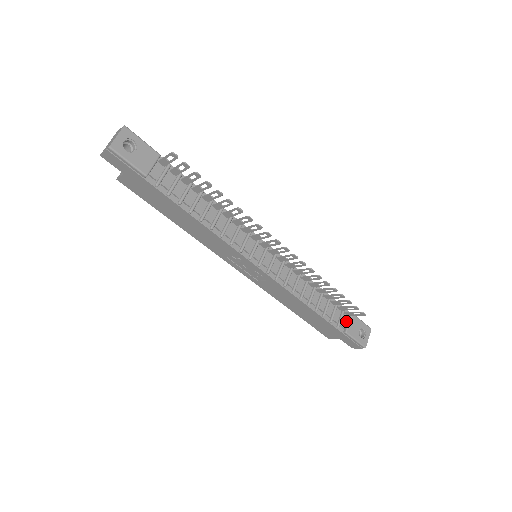
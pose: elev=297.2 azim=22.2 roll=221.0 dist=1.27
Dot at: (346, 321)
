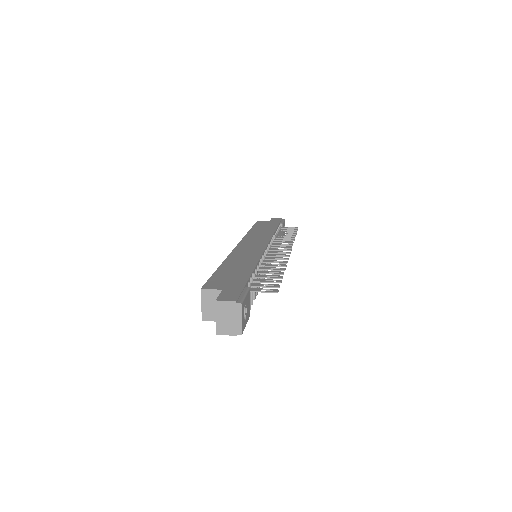
Dot at: occluded
